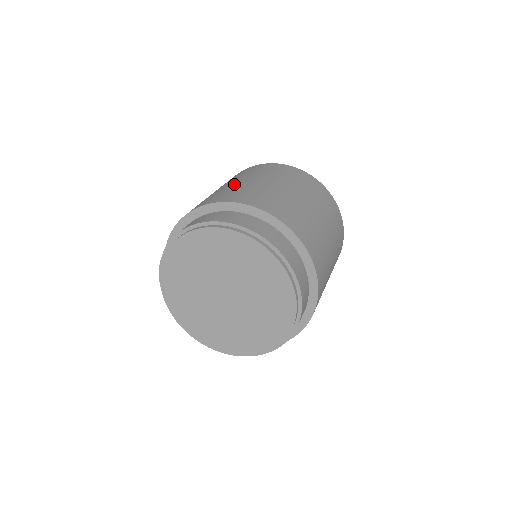
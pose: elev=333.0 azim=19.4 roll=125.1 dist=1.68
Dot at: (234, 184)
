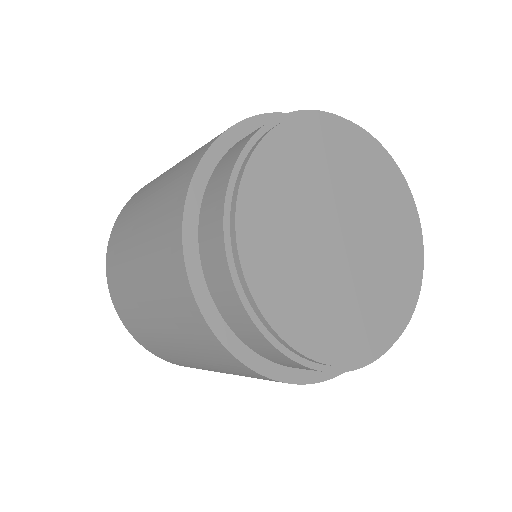
Dot at: (150, 202)
